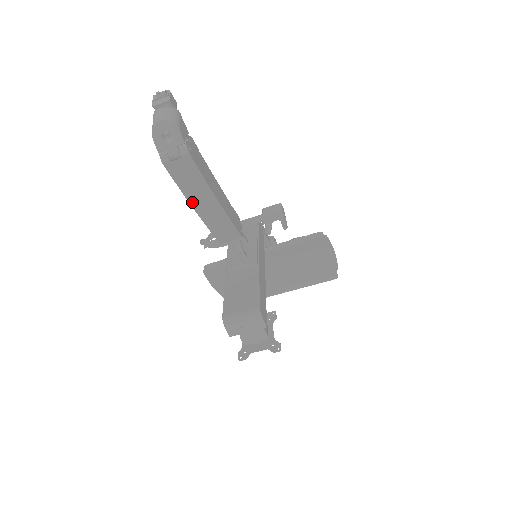
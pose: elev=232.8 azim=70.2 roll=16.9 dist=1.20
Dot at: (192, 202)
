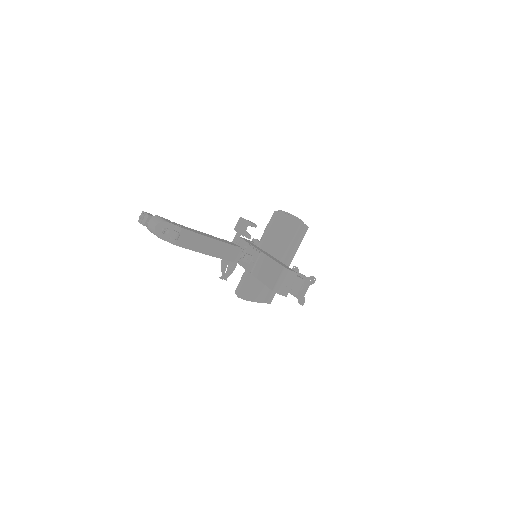
Dot at: (203, 252)
